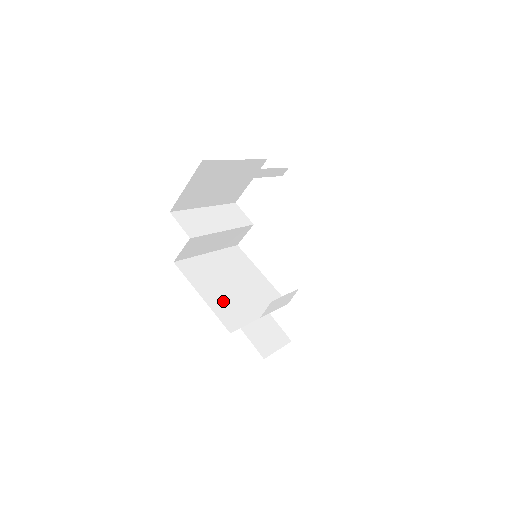
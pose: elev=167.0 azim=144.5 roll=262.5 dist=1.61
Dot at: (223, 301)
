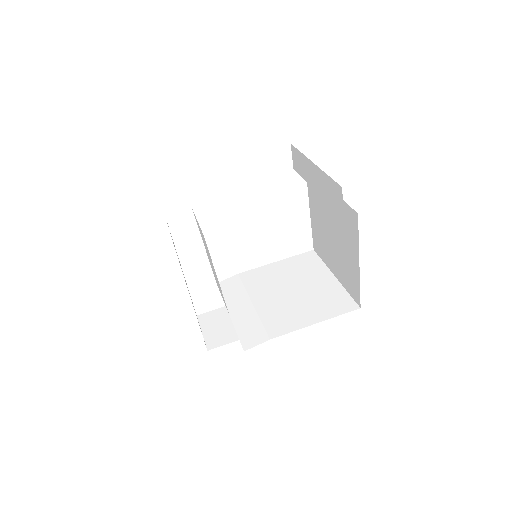
Dot at: occluded
